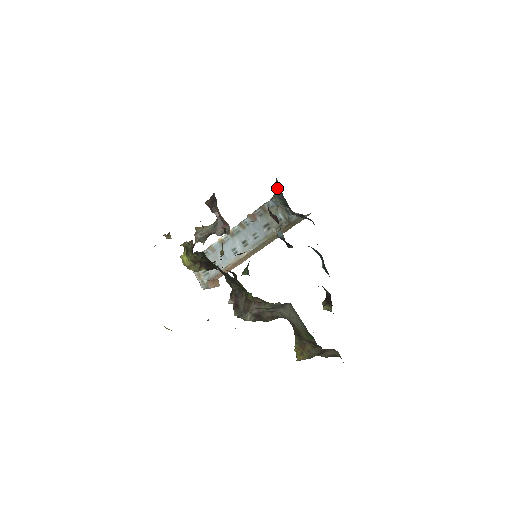
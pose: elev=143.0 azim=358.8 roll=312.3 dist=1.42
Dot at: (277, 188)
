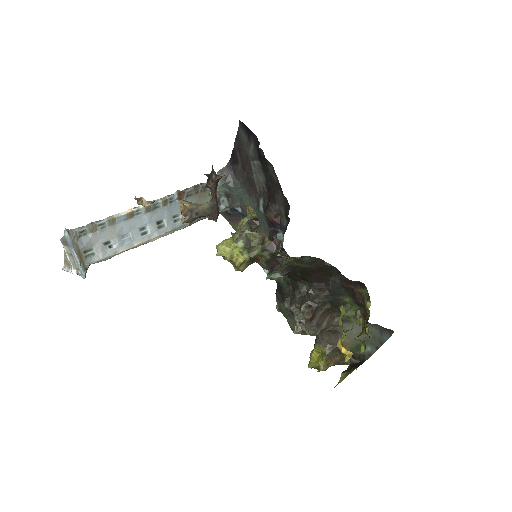
Dot at: (227, 173)
